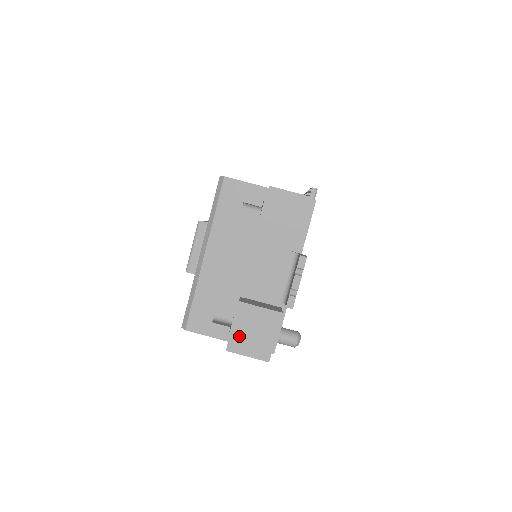
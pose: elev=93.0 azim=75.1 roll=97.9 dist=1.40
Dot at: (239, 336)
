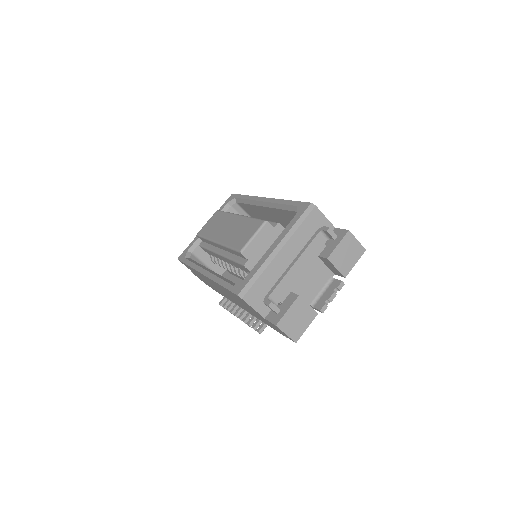
Dot at: (288, 319)
